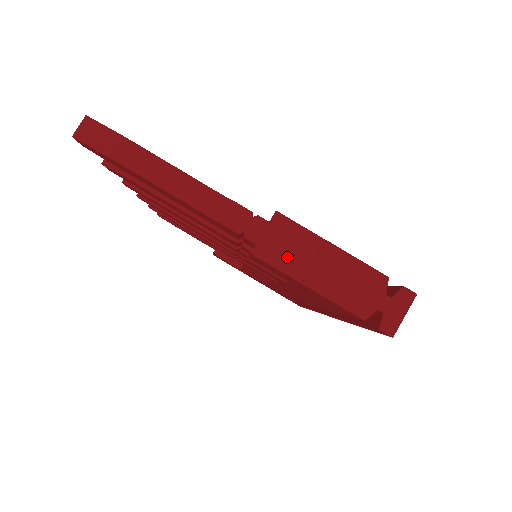
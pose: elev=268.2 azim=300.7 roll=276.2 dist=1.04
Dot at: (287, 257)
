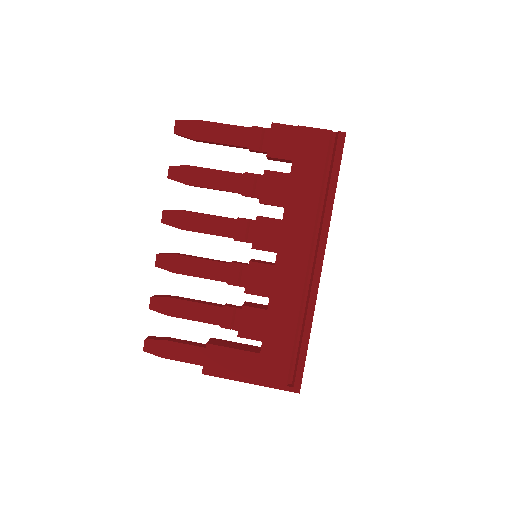
Dot at: occluded
